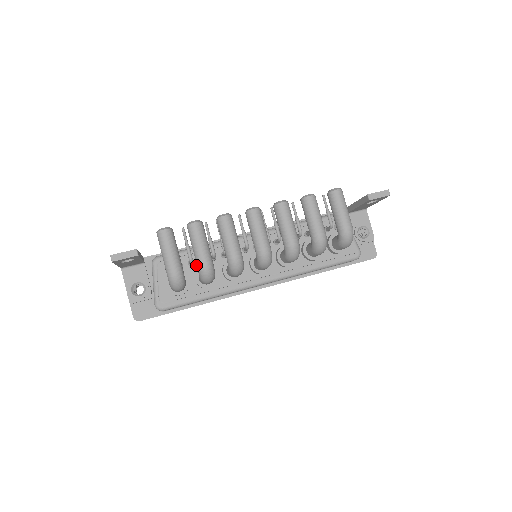
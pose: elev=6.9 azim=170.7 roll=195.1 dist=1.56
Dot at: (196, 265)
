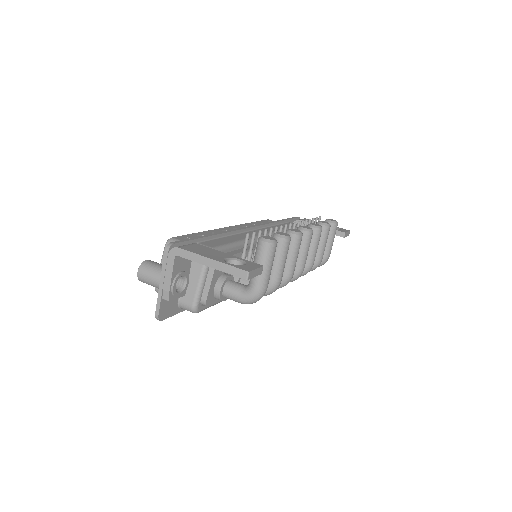
Dot at: occluded
